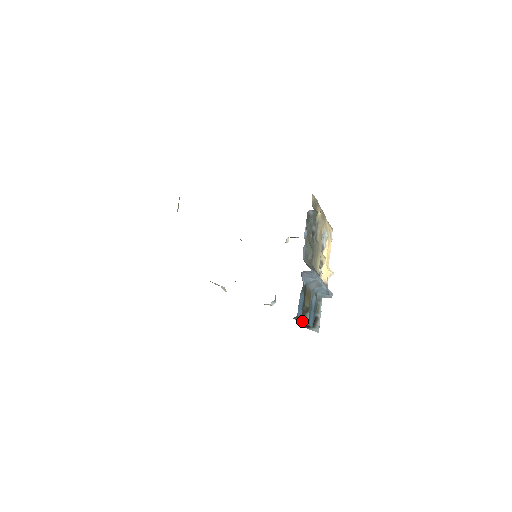
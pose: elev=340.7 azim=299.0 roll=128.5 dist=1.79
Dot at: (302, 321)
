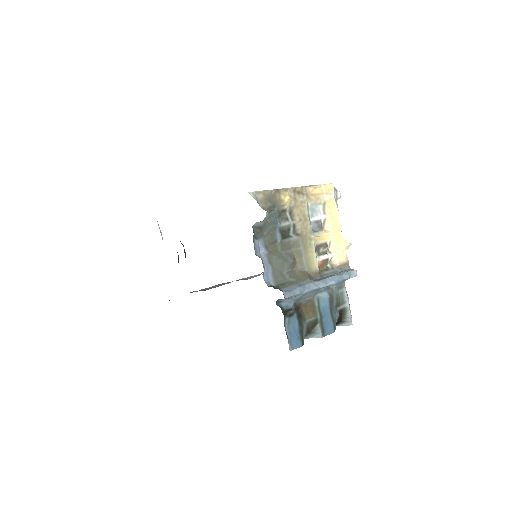
Dot at: (313, 337)
